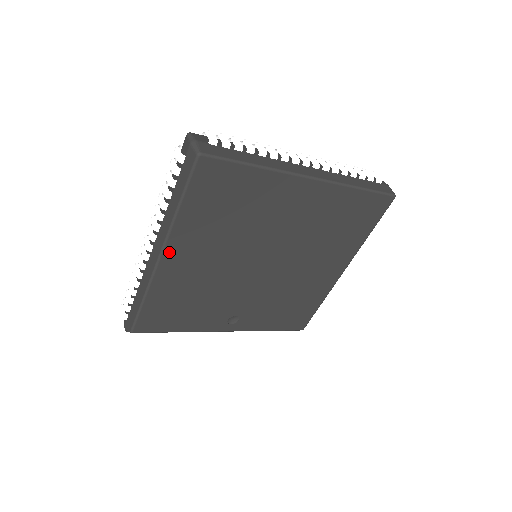
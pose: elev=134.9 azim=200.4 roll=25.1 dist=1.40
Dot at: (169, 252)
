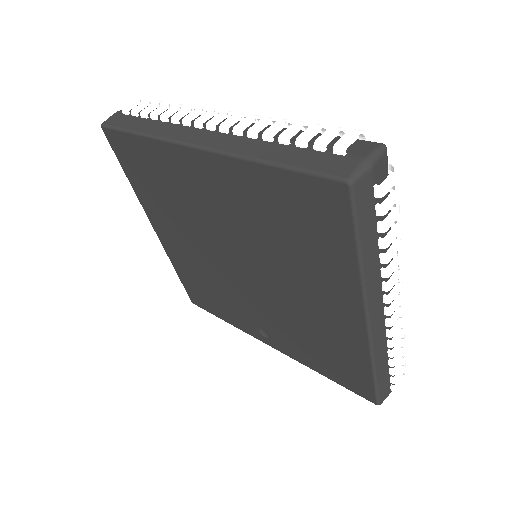
Dot at: (156, 226)
